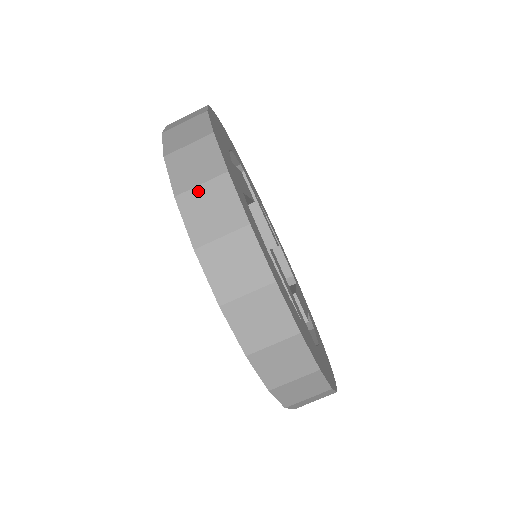
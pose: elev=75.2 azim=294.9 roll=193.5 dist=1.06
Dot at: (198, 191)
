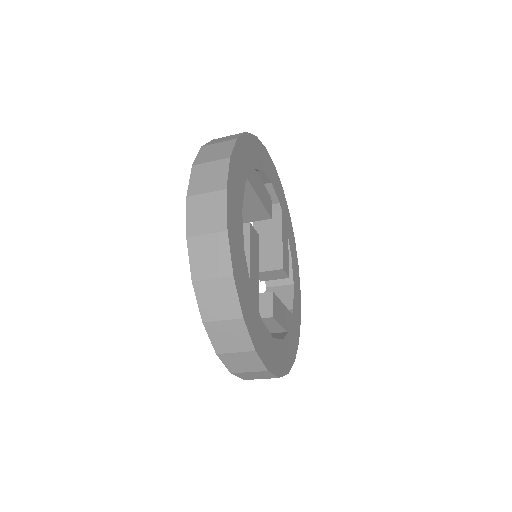
Dot at: (233, 355)
